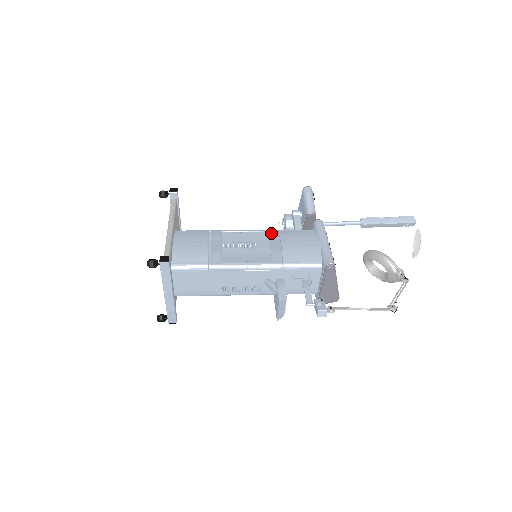
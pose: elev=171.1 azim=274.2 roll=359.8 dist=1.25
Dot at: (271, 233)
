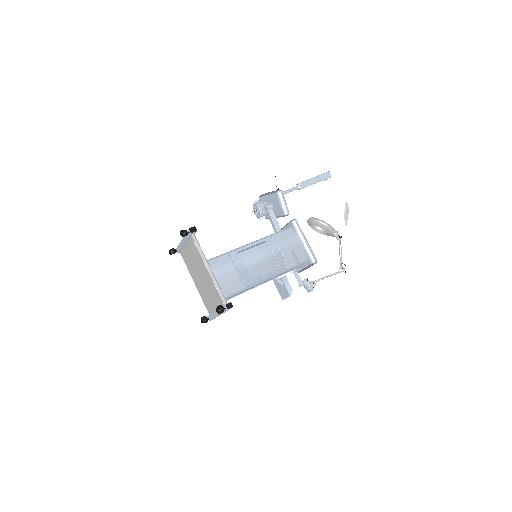
Dot at: (270, 243)
